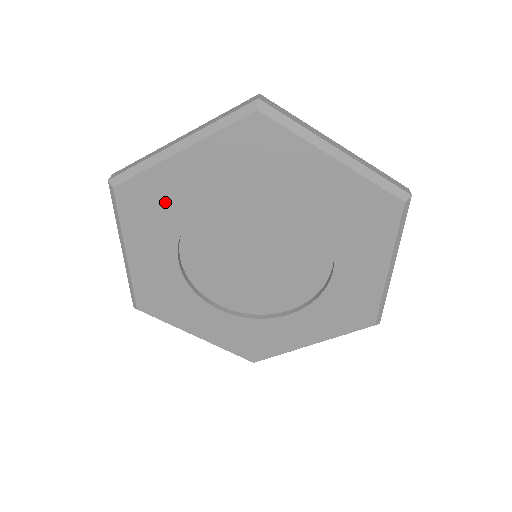
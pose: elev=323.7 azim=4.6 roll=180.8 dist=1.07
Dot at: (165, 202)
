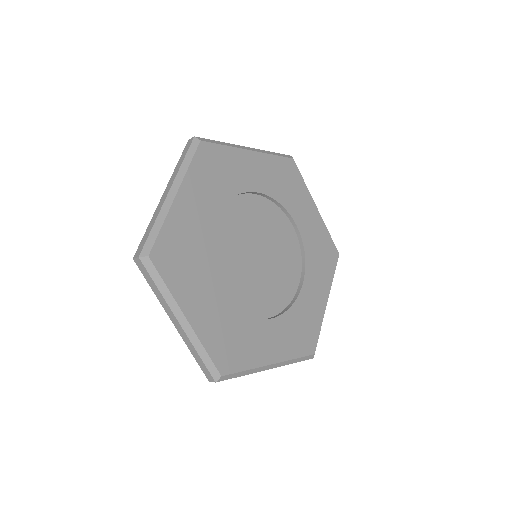
Dot at: (187, 244)
